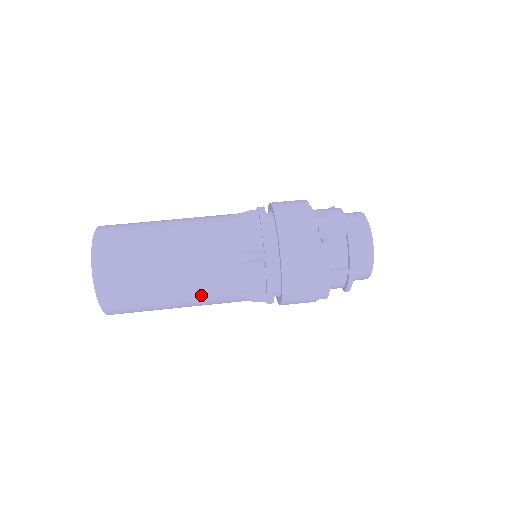
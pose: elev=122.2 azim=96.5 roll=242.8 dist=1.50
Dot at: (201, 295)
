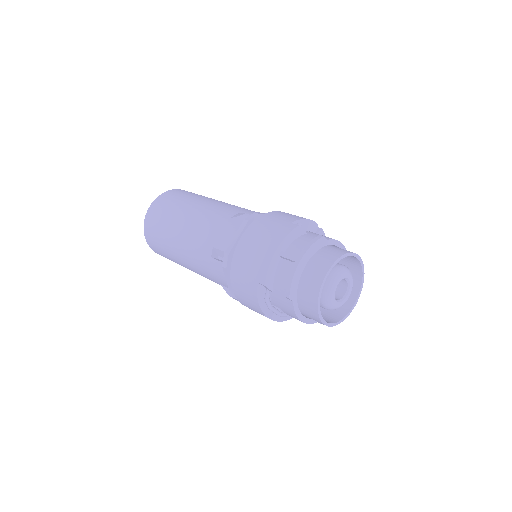
Dot at: (193, 233)
